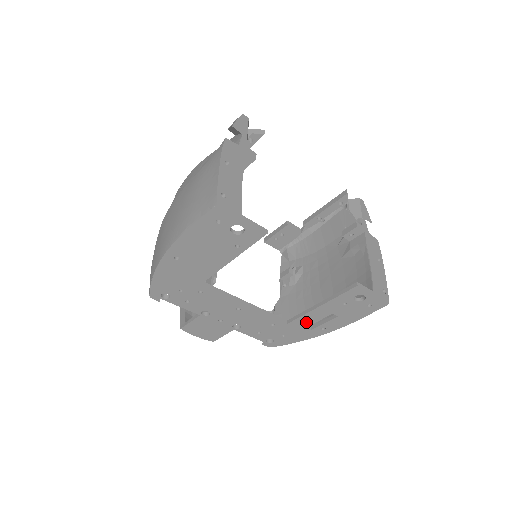
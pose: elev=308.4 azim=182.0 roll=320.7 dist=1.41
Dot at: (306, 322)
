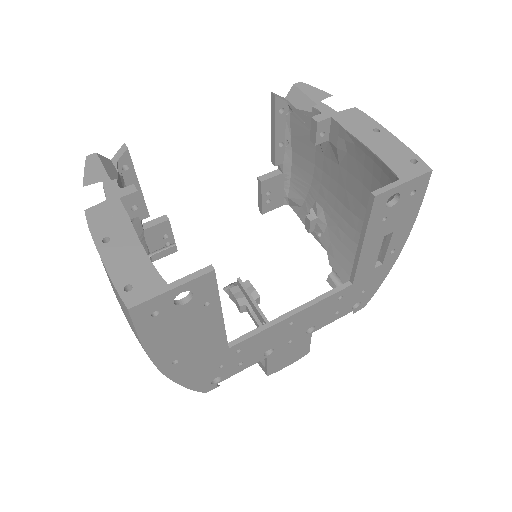
Dot at: (368, 266)
